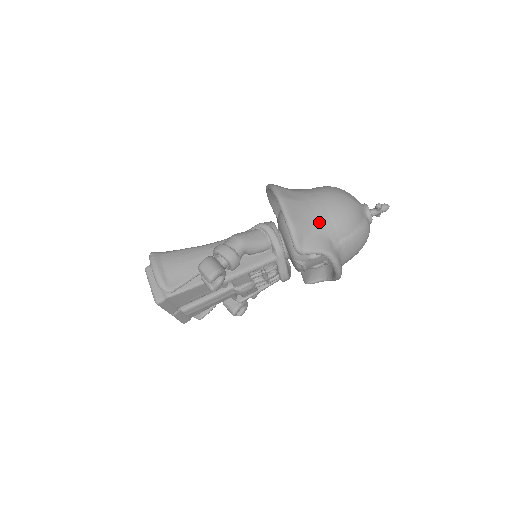
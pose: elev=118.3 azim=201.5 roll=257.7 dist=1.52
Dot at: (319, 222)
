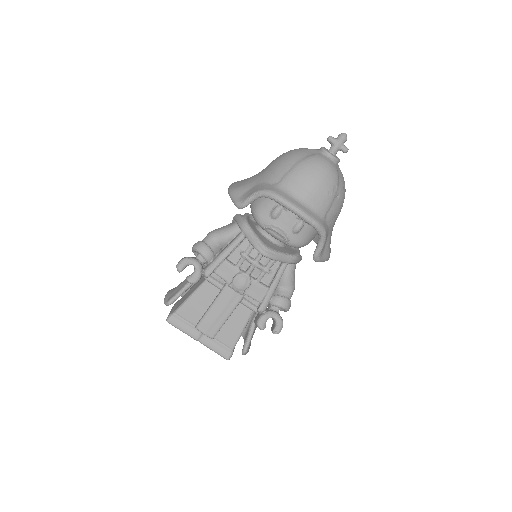
Dot at: (259, 178)
